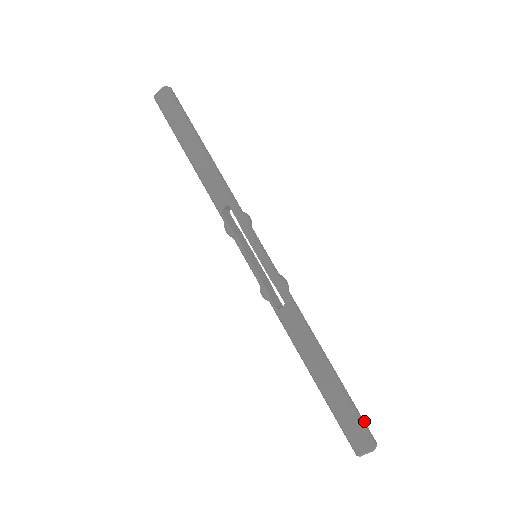
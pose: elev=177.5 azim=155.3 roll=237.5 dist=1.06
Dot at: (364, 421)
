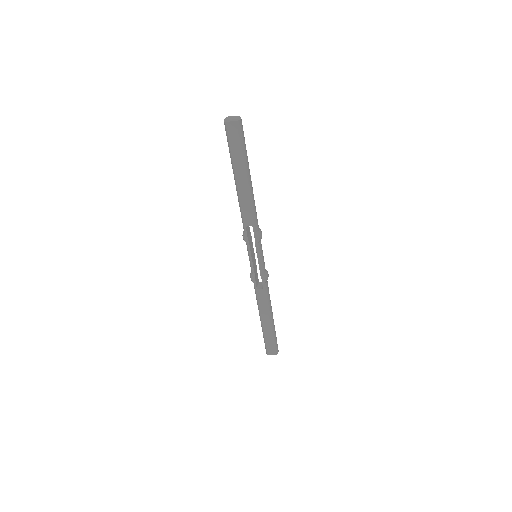
Dot at: occluded
